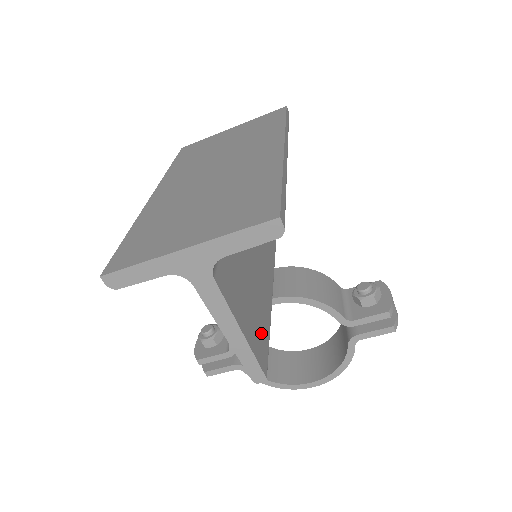
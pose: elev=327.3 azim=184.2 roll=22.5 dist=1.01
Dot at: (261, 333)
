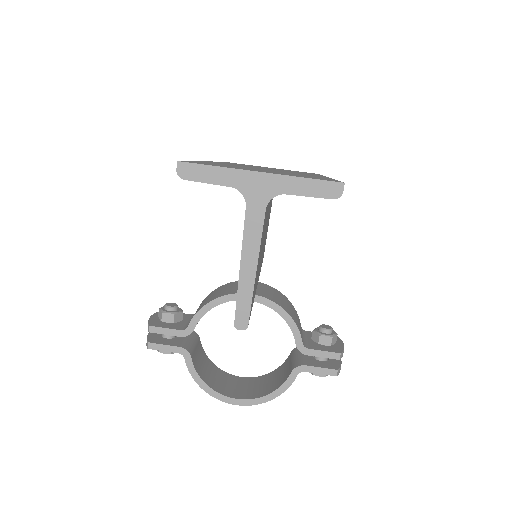
Dot at: (253, 296)
